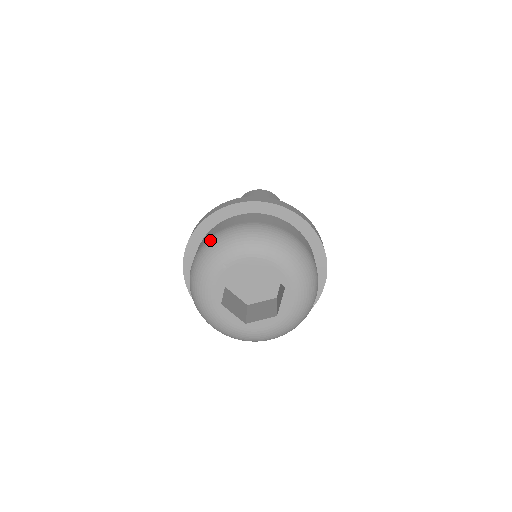
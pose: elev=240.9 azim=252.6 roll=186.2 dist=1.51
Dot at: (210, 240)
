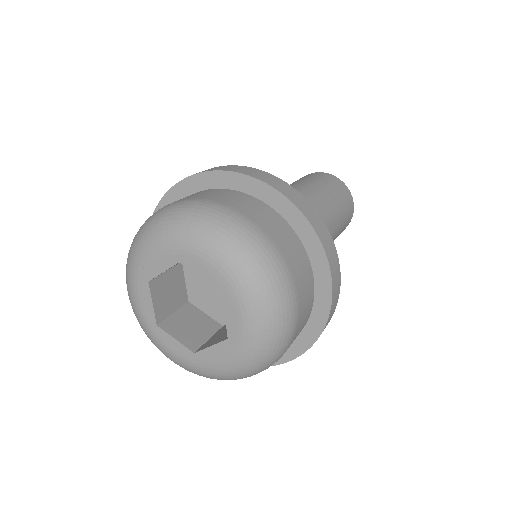
Dot at: occluded
